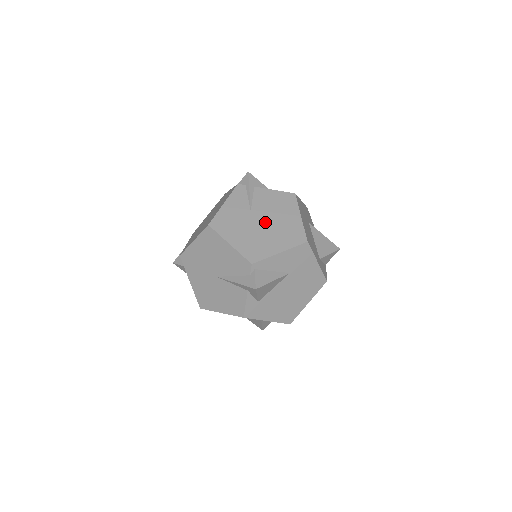
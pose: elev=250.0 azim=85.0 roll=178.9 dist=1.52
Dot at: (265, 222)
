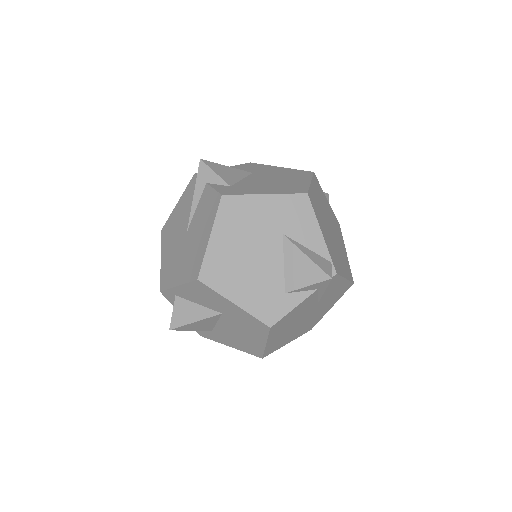
Dot at: occluded
